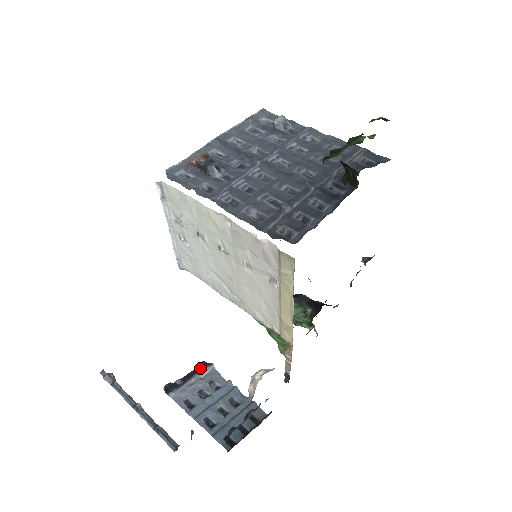
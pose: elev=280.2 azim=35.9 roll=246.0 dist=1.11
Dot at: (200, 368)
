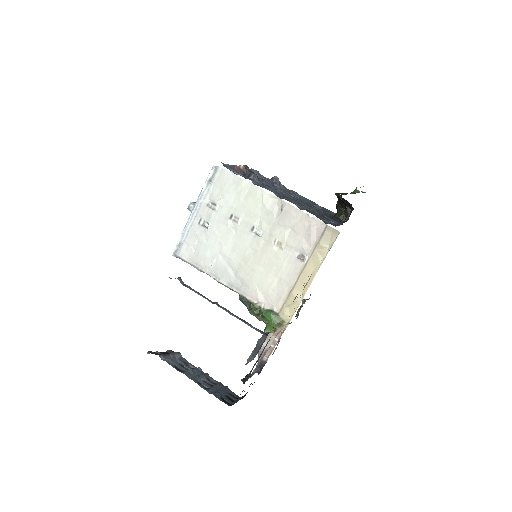
Dot at: (170, 352)
